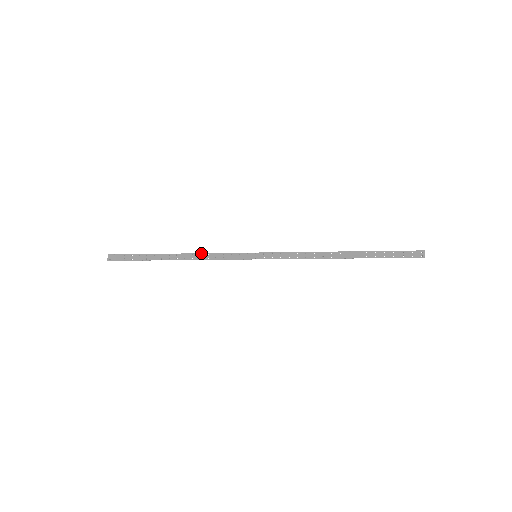
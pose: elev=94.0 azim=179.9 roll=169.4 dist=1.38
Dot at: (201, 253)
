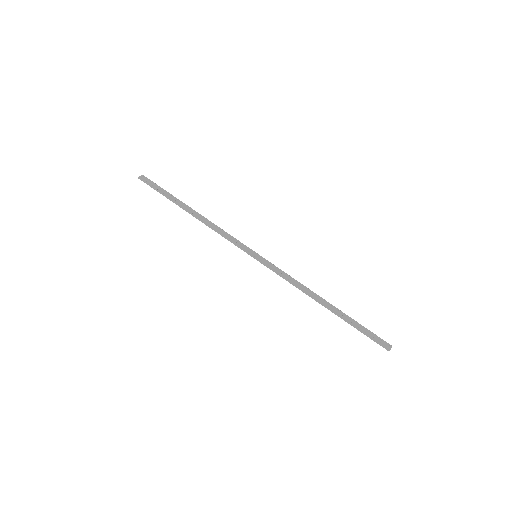
Dot at: occluded
